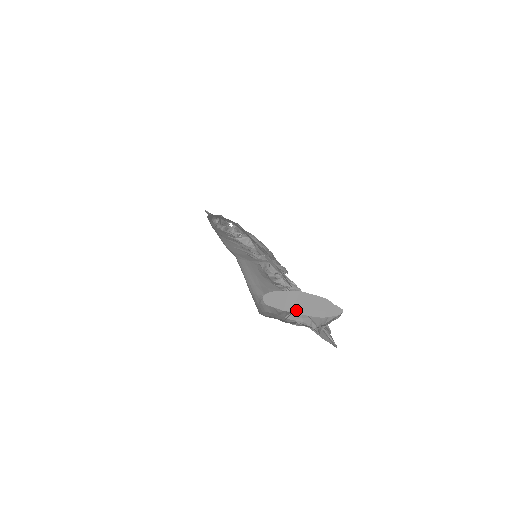
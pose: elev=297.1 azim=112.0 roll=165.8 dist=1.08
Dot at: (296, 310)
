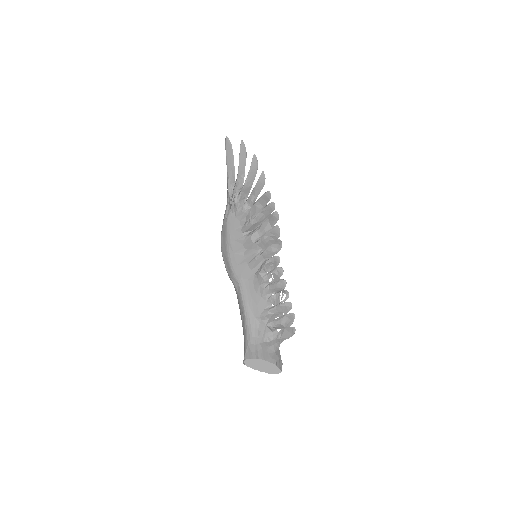
Dot at: (259, 369)
